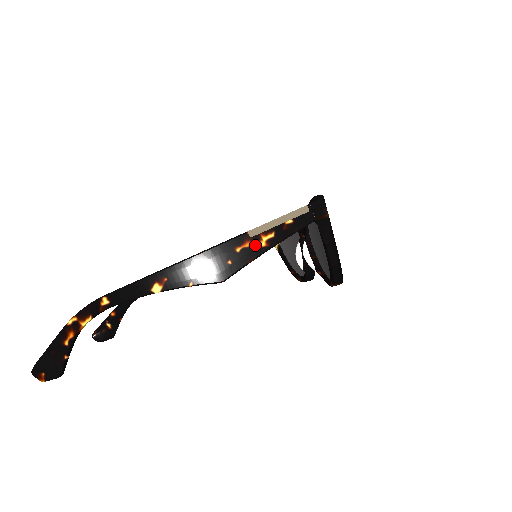
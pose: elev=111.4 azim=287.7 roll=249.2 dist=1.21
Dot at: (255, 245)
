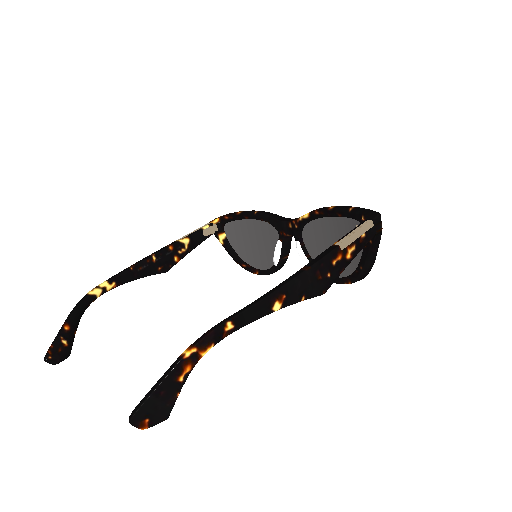
Dot at: (344, 257)
